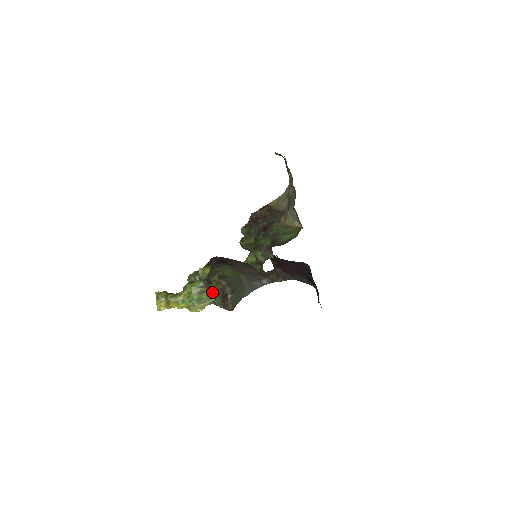
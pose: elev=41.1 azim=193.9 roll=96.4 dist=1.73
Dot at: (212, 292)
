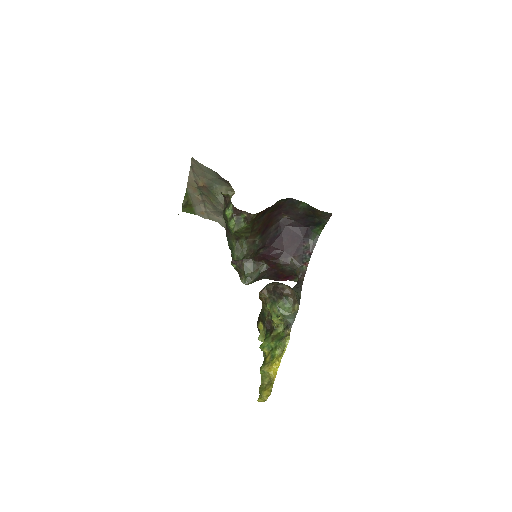
Dot at: (272, 313)
